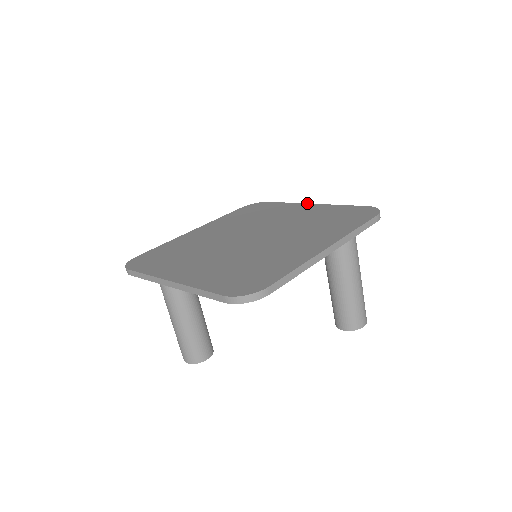
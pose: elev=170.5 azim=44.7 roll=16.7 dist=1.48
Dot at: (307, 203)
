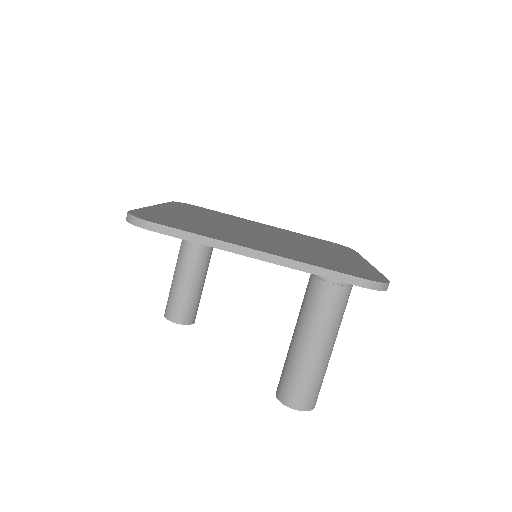
Dot at: occluded
